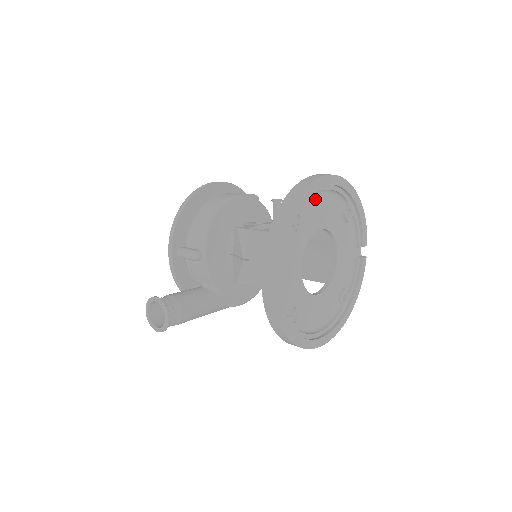
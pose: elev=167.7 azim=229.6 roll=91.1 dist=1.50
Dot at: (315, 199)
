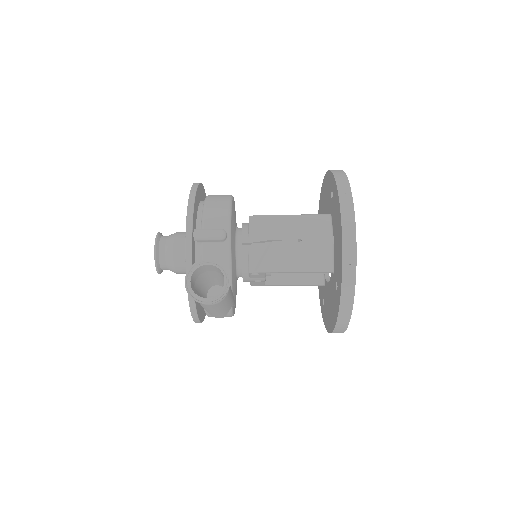
Dot at: occluded
